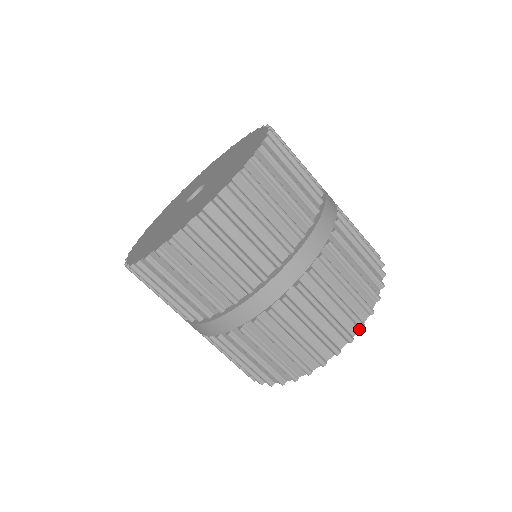
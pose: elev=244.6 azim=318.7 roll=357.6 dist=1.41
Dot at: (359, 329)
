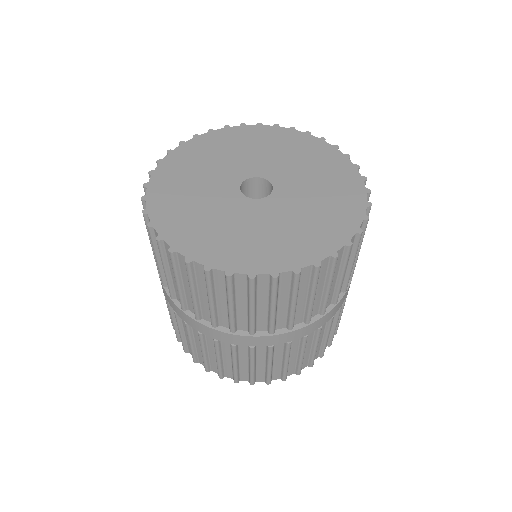
Dot at: (233, 379)
